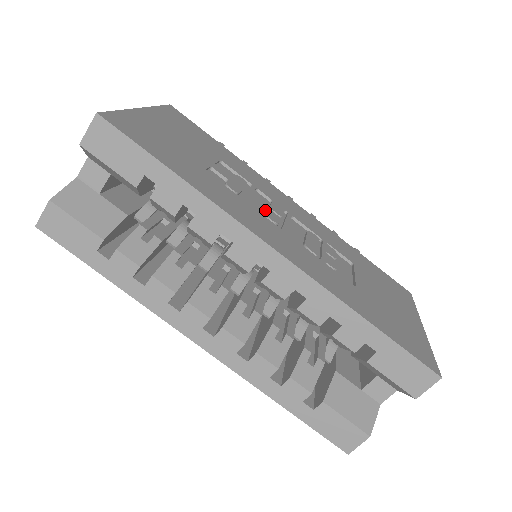
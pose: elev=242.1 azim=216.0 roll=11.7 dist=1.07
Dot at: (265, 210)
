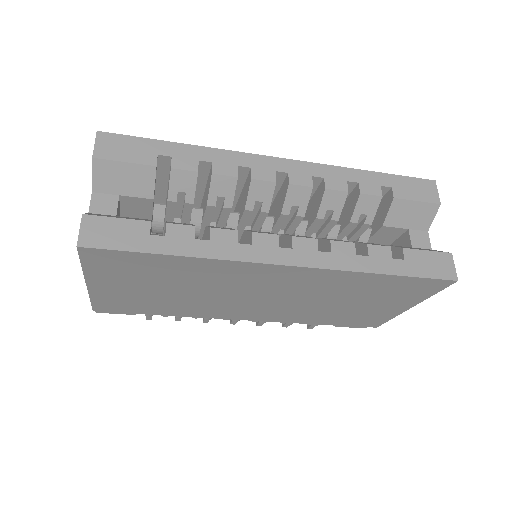
Dot at: occluded
